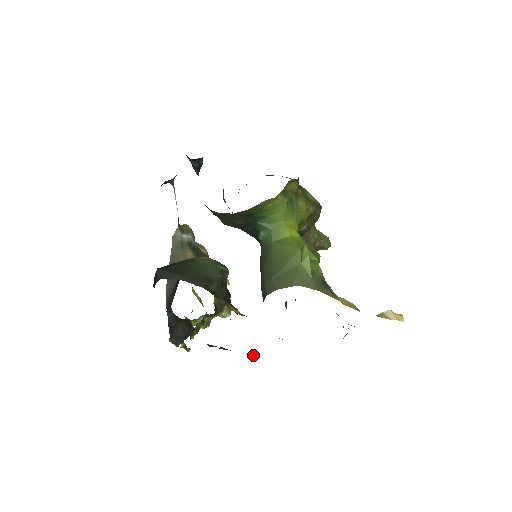
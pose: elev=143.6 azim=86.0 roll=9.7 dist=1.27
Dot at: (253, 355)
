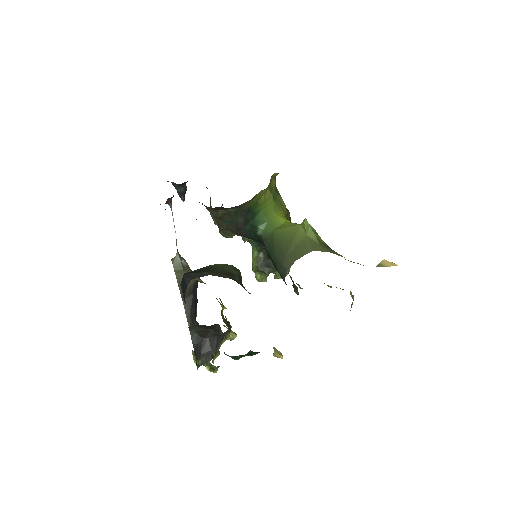
Dot at: (279, 351)
